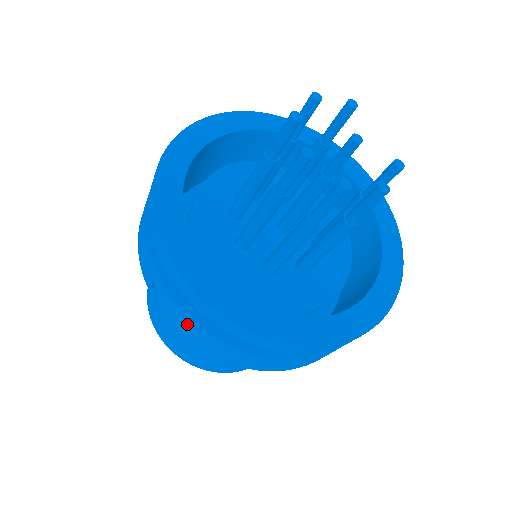
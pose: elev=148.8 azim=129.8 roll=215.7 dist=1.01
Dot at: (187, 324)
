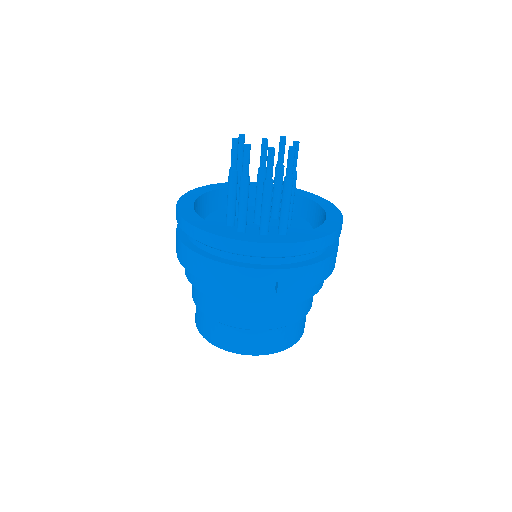
Dot at: (300, 276)
